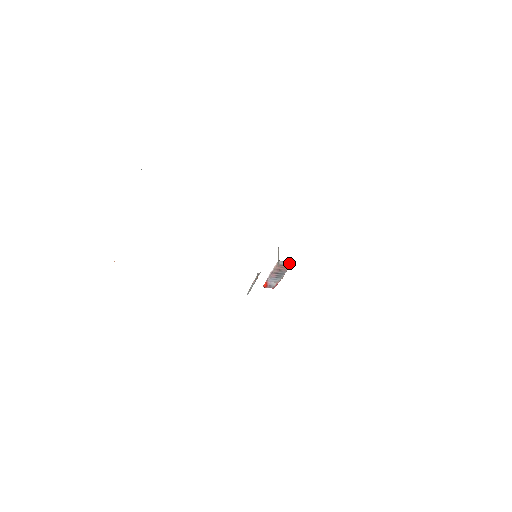
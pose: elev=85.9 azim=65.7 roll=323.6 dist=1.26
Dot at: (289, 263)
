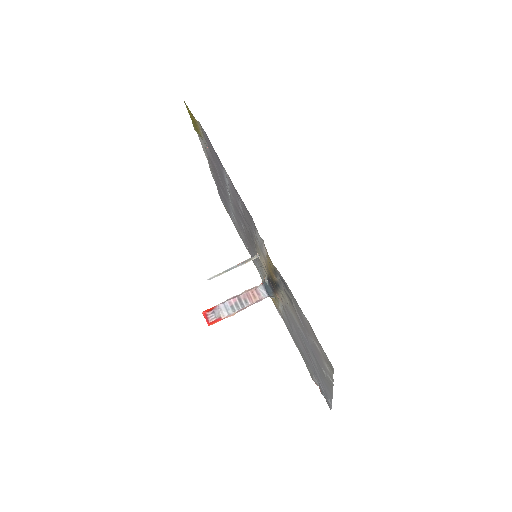
Dot at: (264, 295)
